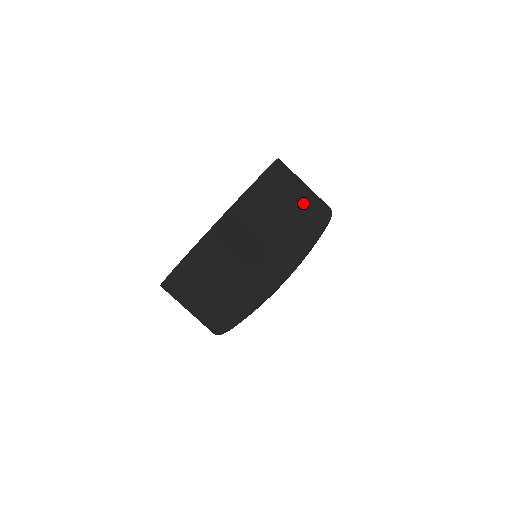
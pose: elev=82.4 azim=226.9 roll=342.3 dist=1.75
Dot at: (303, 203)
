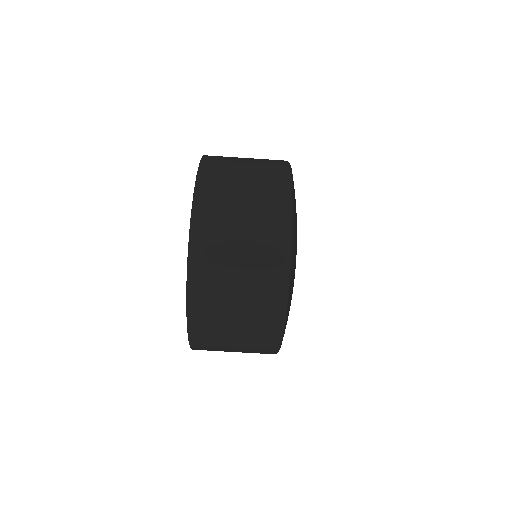
Dot at: (250, 246)
